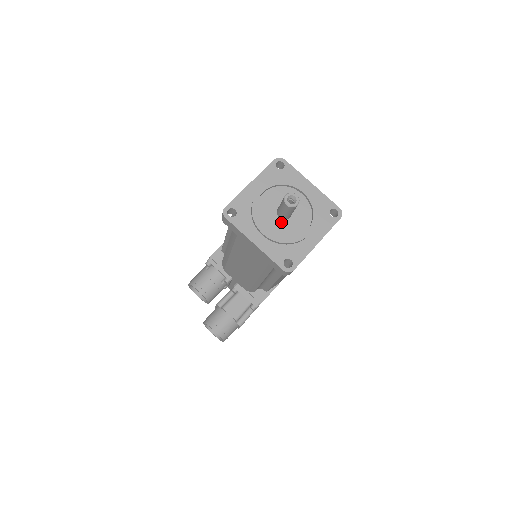
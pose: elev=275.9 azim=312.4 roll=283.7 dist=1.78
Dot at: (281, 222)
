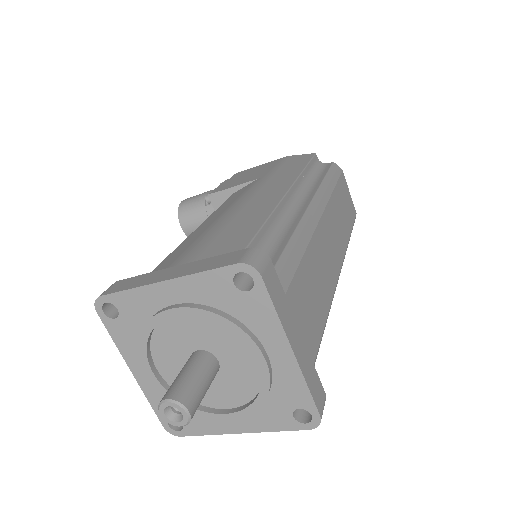
Dot at: occluded
